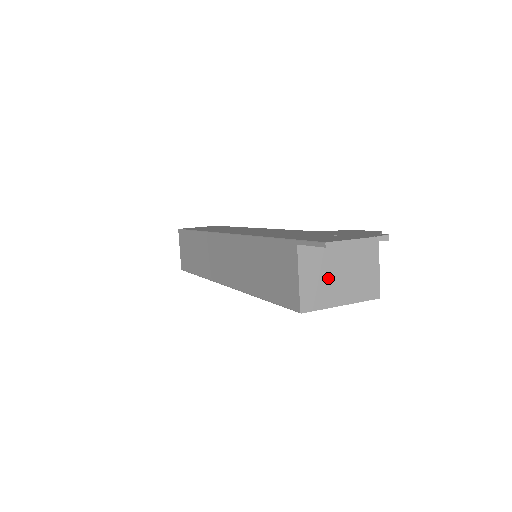
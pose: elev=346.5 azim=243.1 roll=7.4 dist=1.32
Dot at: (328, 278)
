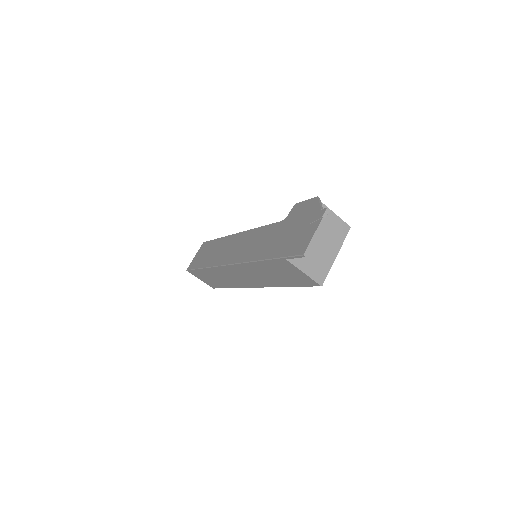
Dot at: (317, 253)
